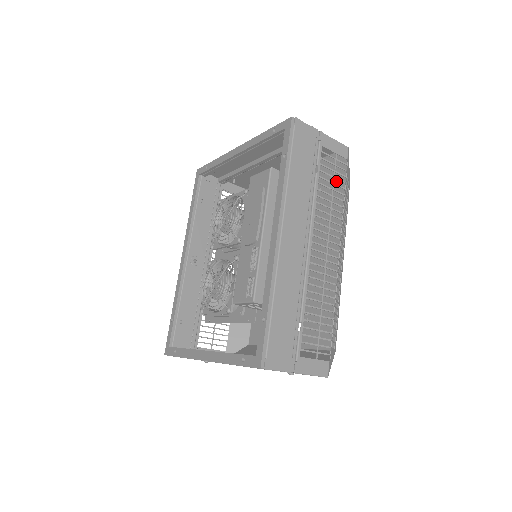
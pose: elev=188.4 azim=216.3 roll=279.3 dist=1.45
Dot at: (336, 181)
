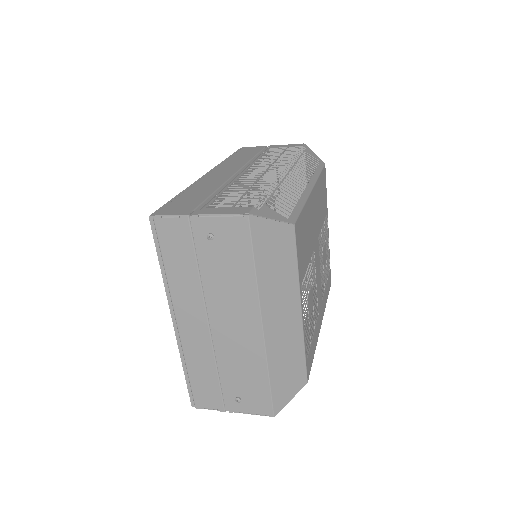
Dot at: occluded
